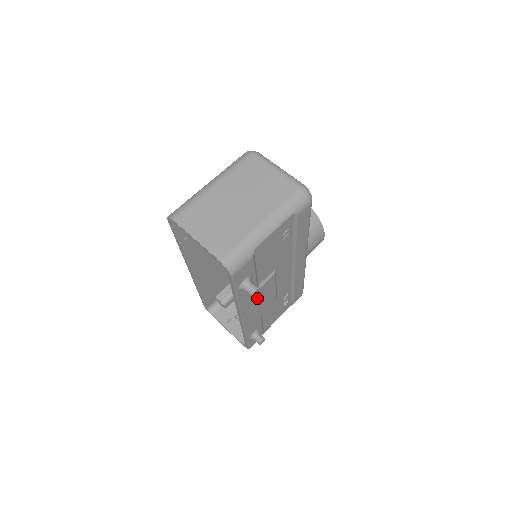
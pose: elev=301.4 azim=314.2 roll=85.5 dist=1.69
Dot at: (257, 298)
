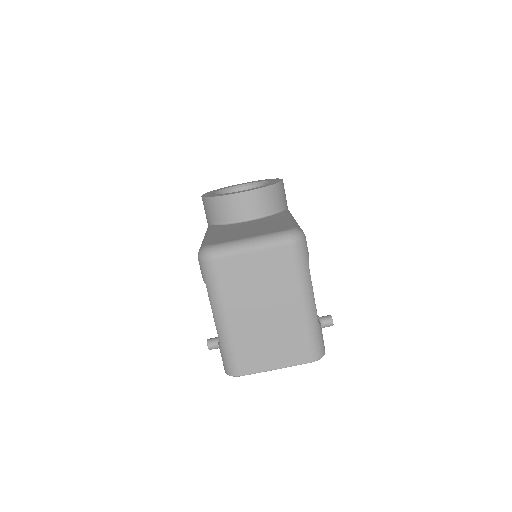
Dot at: occluded
